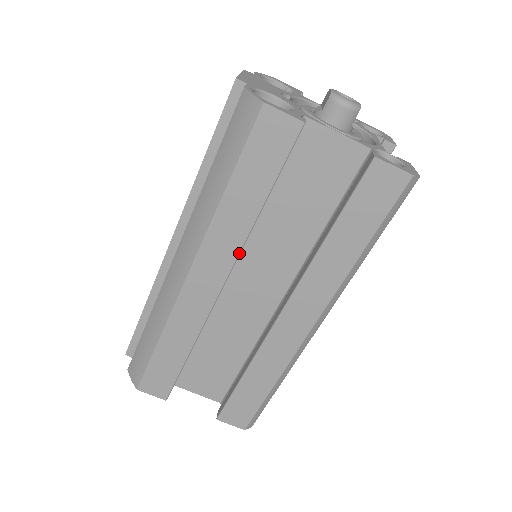
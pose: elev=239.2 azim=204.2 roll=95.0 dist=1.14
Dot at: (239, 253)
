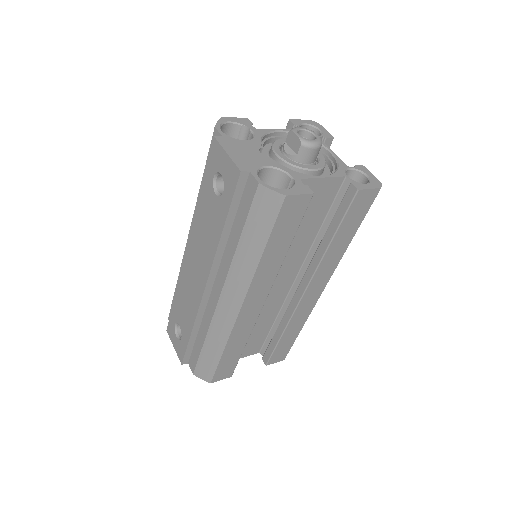
Dot at: (274, 280)
